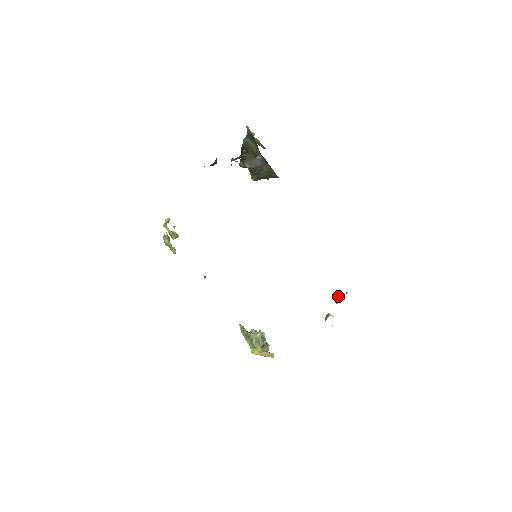
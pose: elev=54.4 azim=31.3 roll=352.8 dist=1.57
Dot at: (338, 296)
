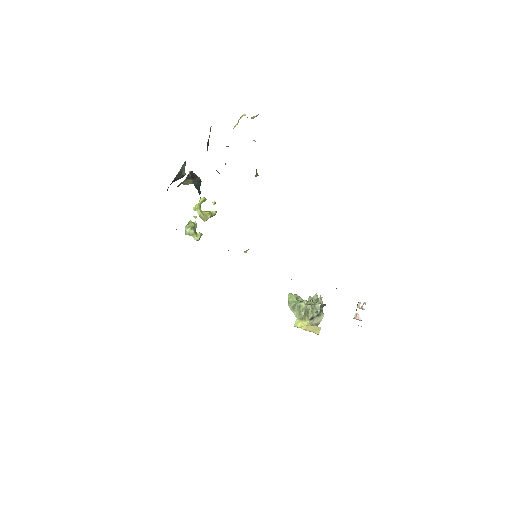
Dot at: (358, 302)
